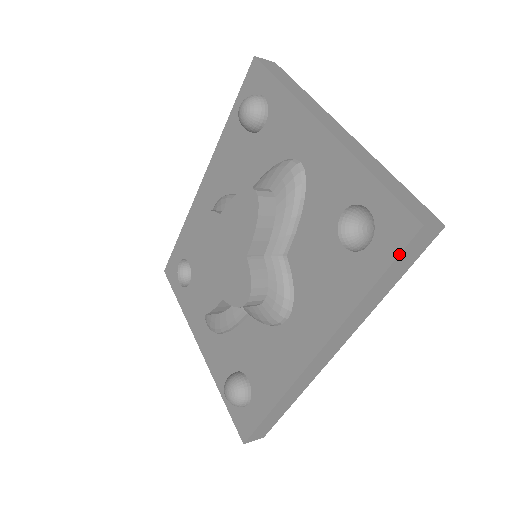
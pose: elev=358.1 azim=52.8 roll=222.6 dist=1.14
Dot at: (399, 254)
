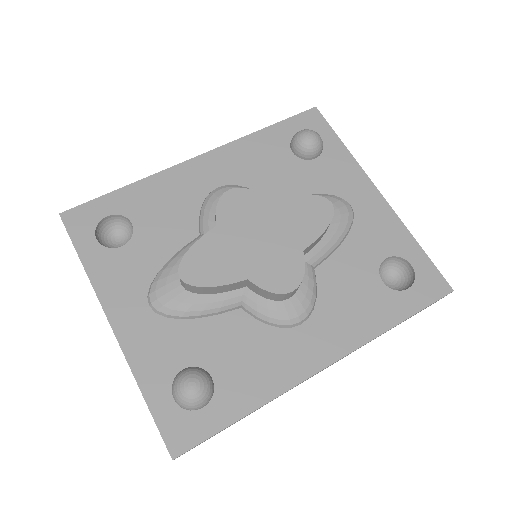
Dot at: occluded
